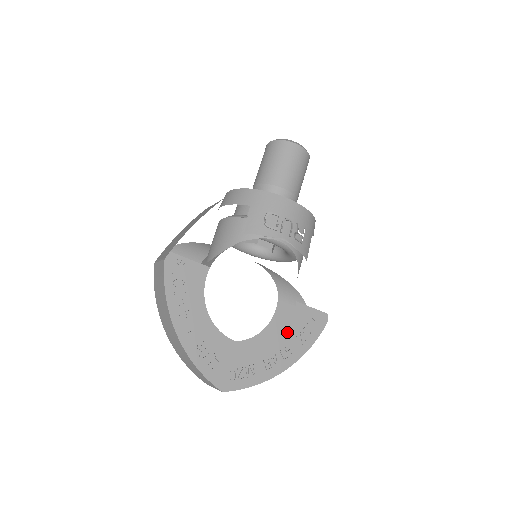
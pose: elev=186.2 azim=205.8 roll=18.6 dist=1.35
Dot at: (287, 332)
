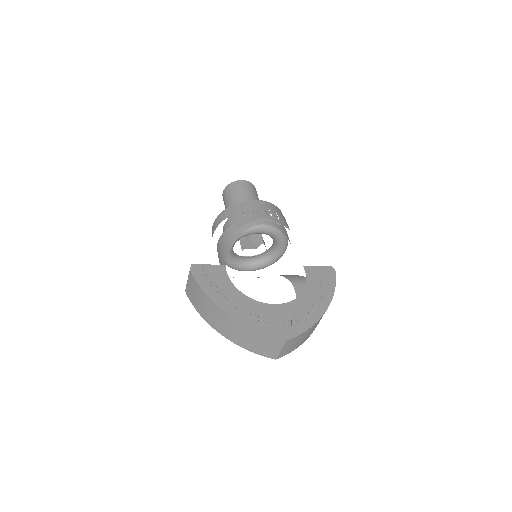
Dot at: (309, 287)
